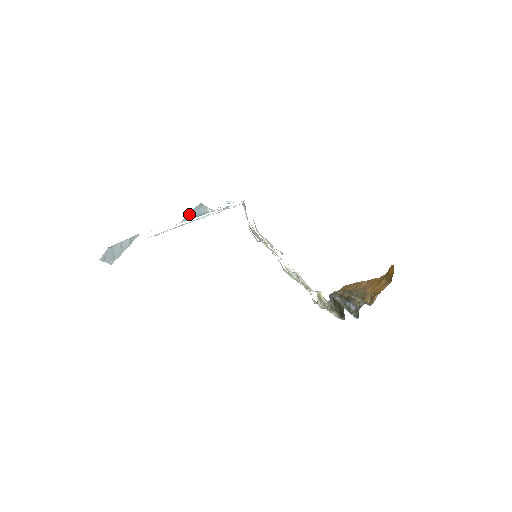
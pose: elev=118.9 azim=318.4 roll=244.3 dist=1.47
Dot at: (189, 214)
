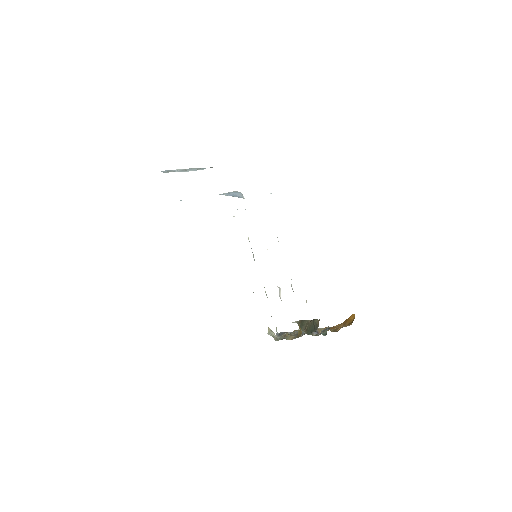
Dot at: (226, 193)
